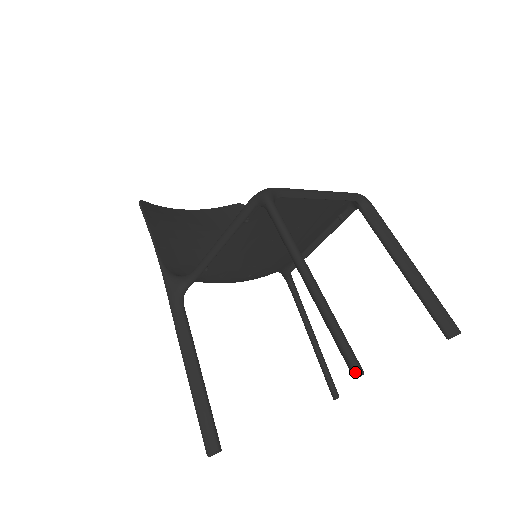
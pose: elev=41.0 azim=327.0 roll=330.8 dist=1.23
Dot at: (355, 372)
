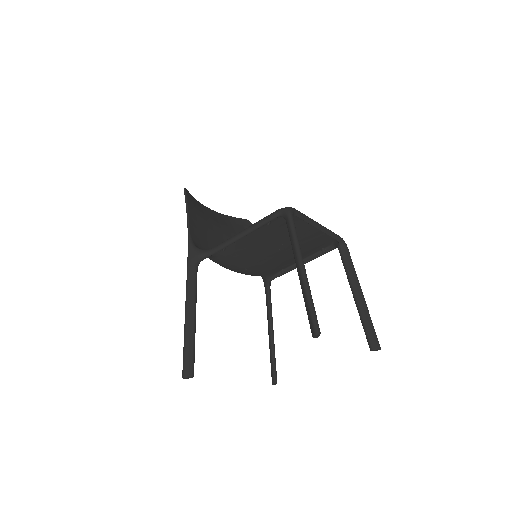
Dot at: (316, 331)
